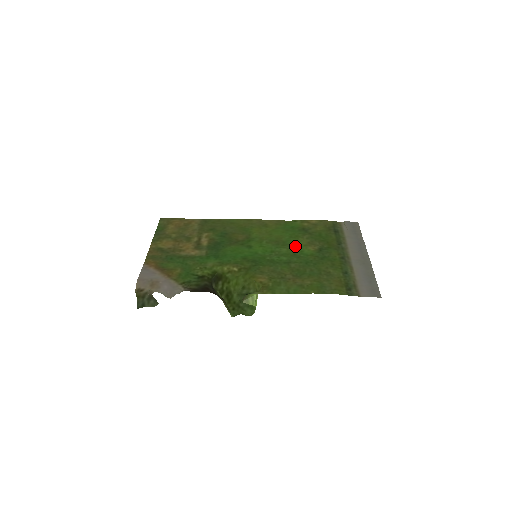
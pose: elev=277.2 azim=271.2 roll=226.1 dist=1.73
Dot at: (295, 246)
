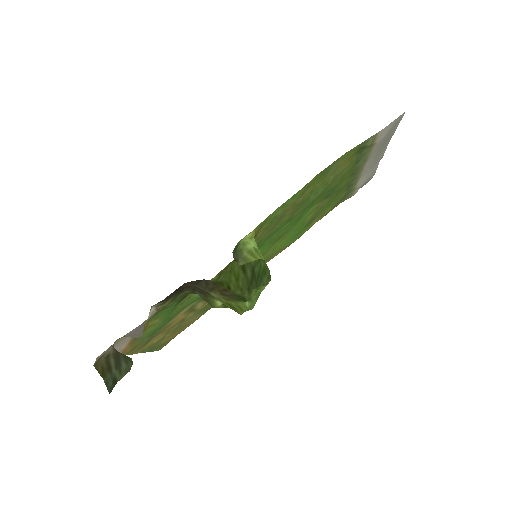
Dot at: (299, 221)
